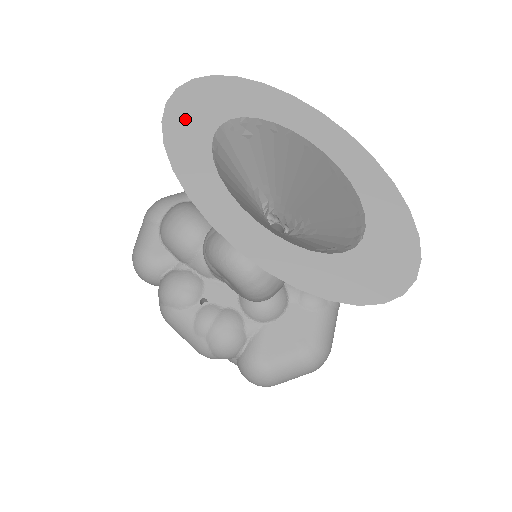
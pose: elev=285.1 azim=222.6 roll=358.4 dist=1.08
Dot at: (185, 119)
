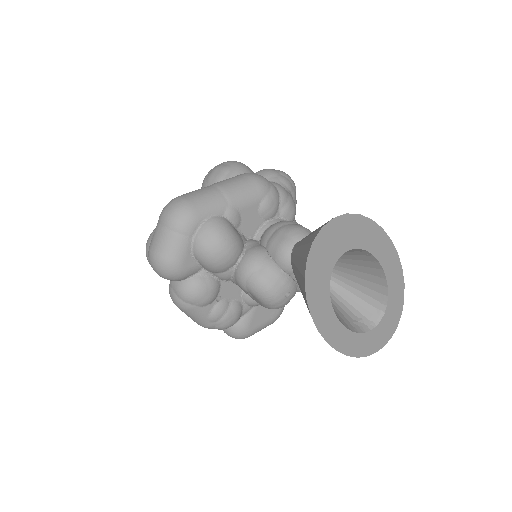
Dot at: (321, 255)
